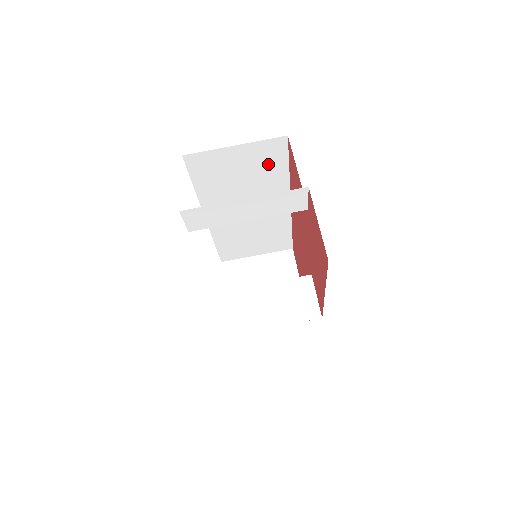
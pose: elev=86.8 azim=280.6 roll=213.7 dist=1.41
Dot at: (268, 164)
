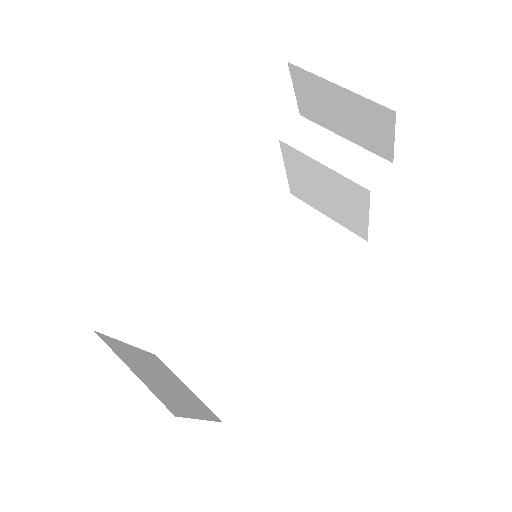
Dot at: (329, 258)
